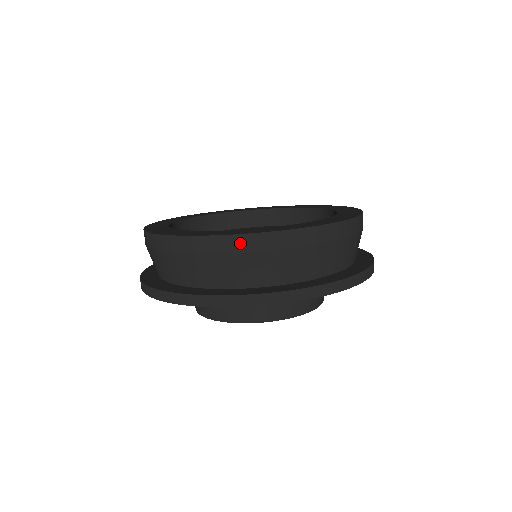
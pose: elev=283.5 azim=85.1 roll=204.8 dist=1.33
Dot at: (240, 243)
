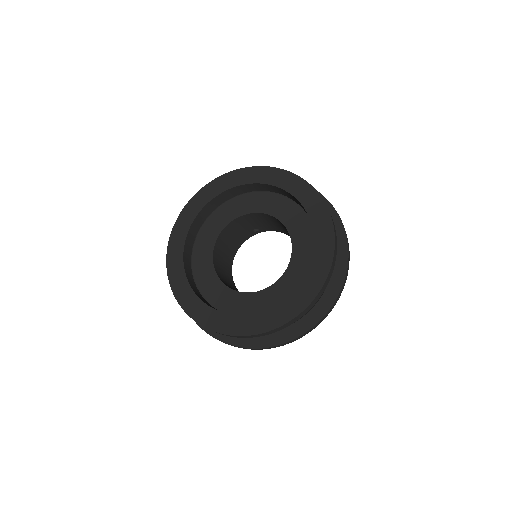
Dot at: (256, 336)
